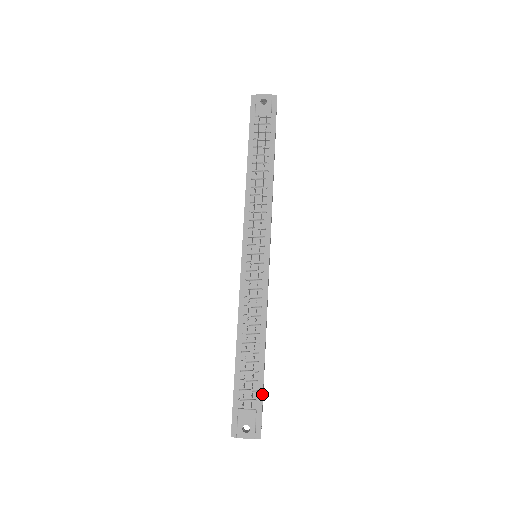
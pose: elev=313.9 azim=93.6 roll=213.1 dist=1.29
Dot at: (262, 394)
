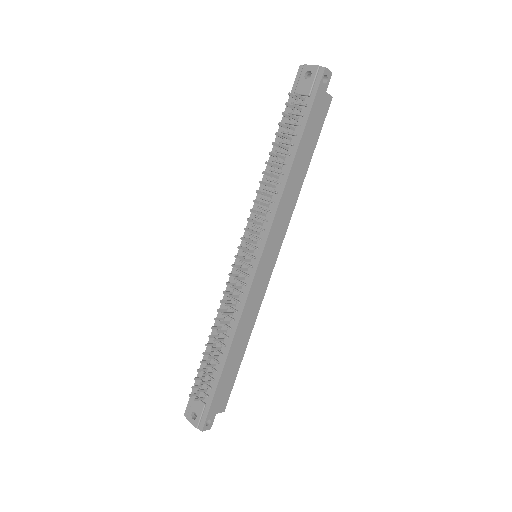
Dot at: (214, 393)
